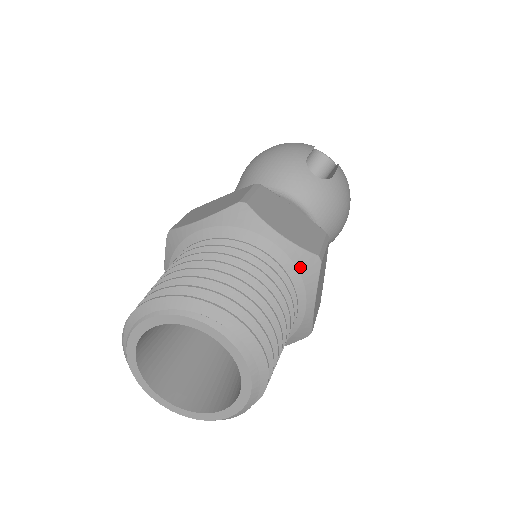
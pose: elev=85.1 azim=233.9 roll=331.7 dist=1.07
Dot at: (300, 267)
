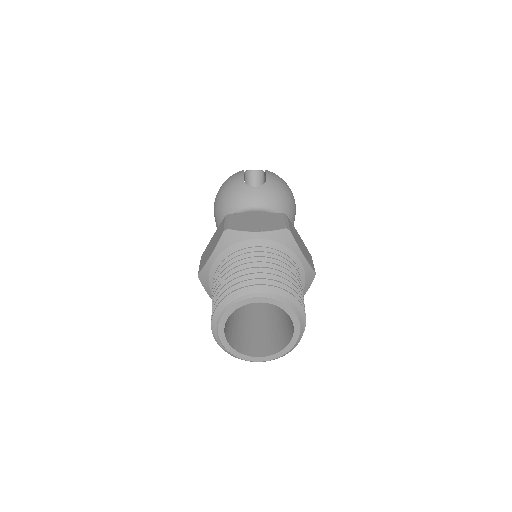
Dot at: (280, 241)
